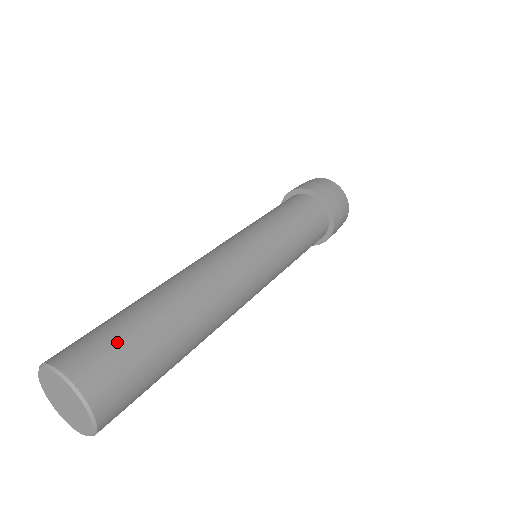
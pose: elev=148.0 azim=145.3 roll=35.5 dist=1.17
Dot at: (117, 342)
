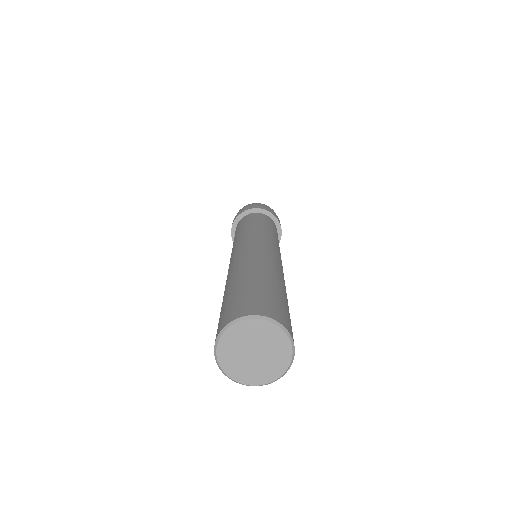
Dot at: (287, 311)
